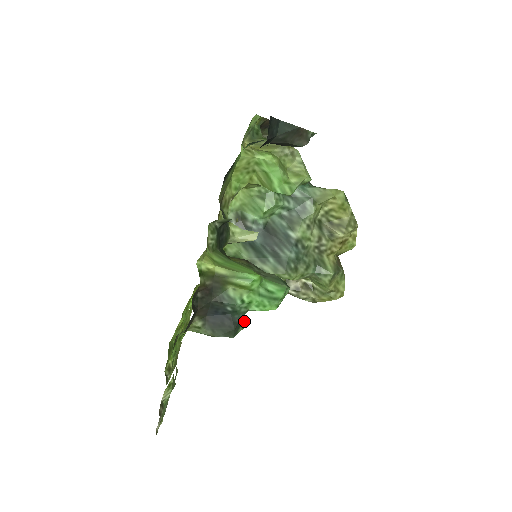
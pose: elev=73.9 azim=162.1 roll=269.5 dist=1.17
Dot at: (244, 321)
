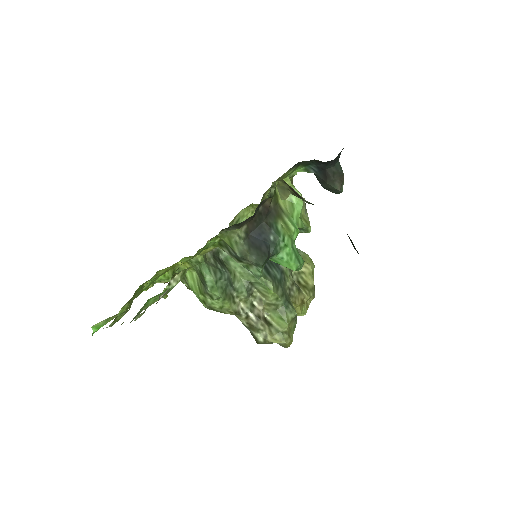
Dot at: occluded
